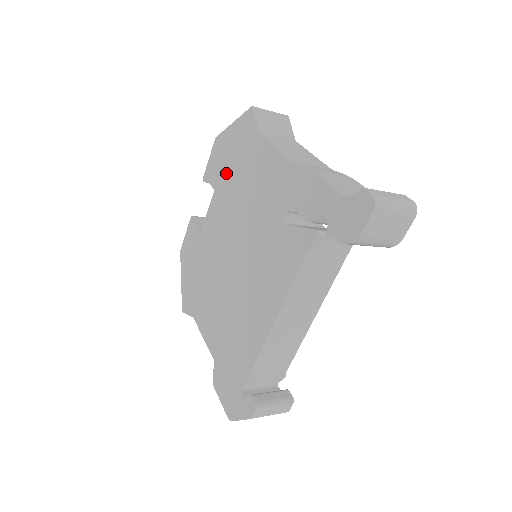
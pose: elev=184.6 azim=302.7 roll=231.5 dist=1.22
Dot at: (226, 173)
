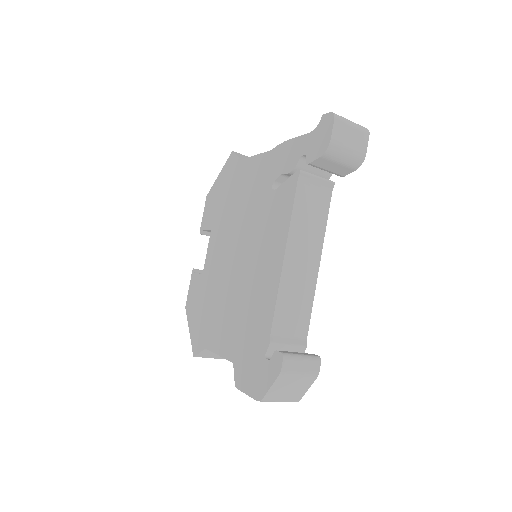
Dot at: (219, 209)
